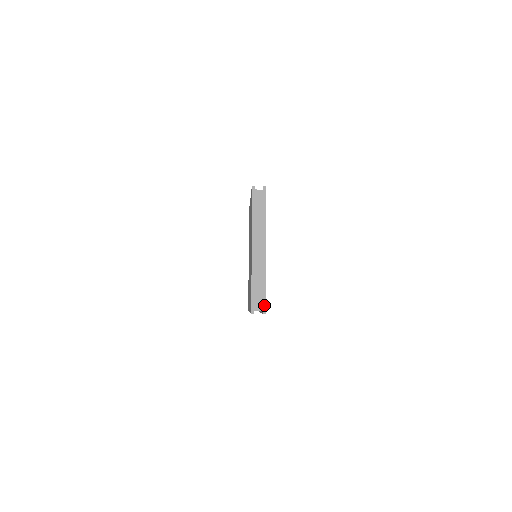
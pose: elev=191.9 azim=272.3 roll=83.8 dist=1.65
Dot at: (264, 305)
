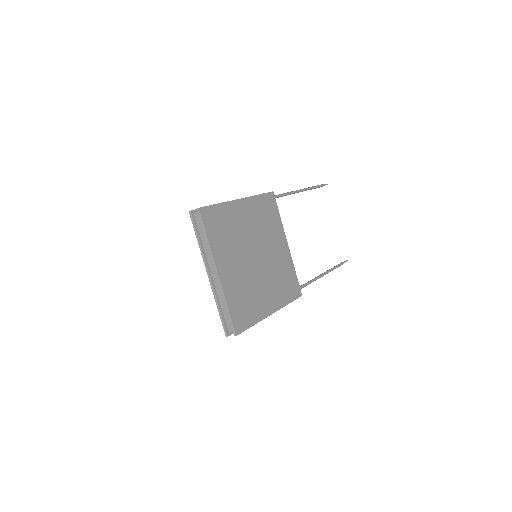
Dot at: (233, 328)
